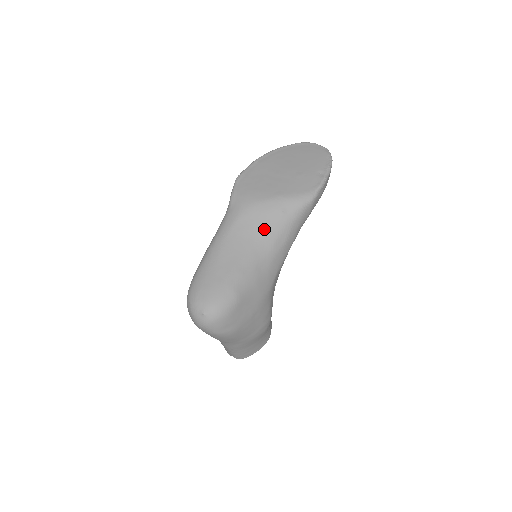
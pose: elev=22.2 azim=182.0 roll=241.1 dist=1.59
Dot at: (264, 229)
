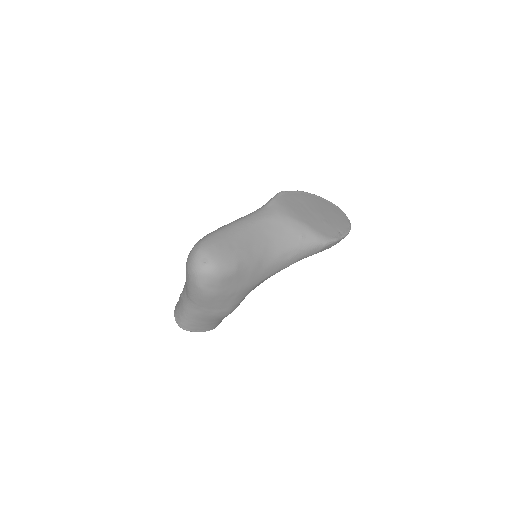
Dot at: (282, 238)
